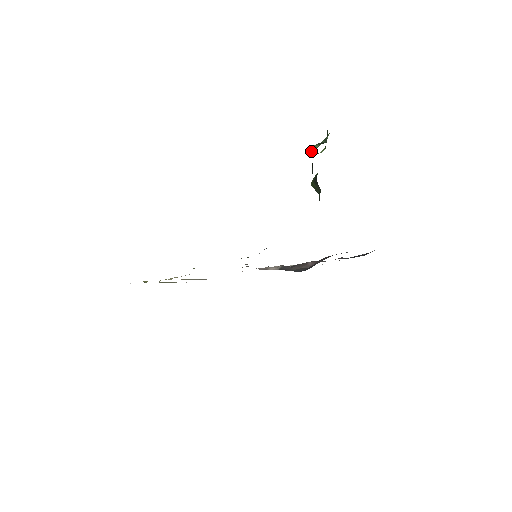
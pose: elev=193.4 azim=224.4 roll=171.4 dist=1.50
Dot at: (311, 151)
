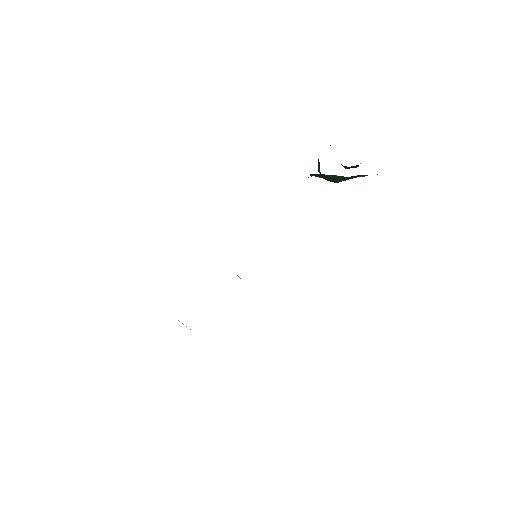
Dot at: occluded
